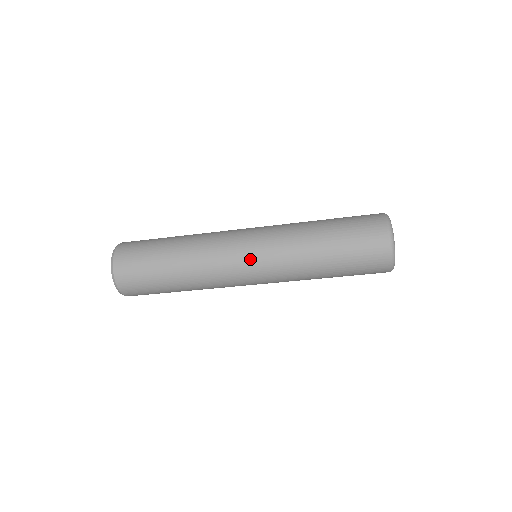
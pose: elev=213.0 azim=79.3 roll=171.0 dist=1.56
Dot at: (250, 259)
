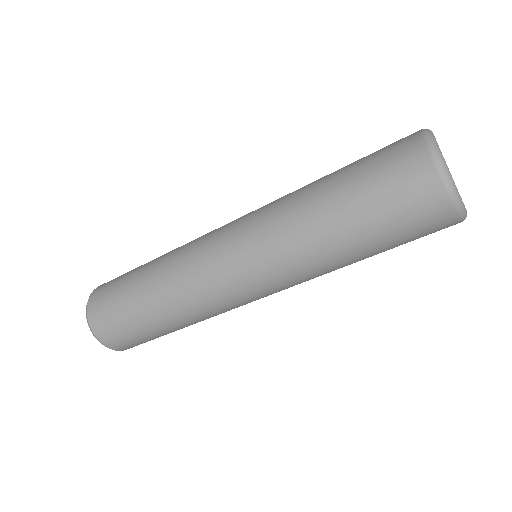
Dot at: (244, 278)
